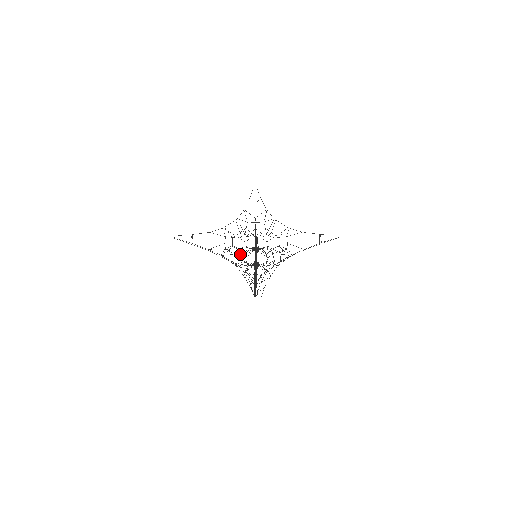
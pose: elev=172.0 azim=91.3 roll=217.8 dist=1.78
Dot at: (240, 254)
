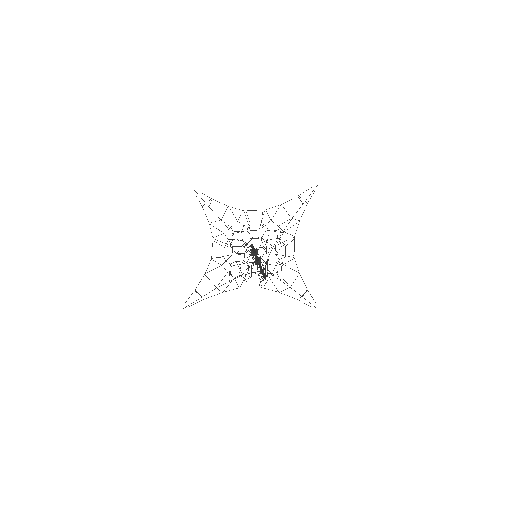
Dot at: (232, 248)
